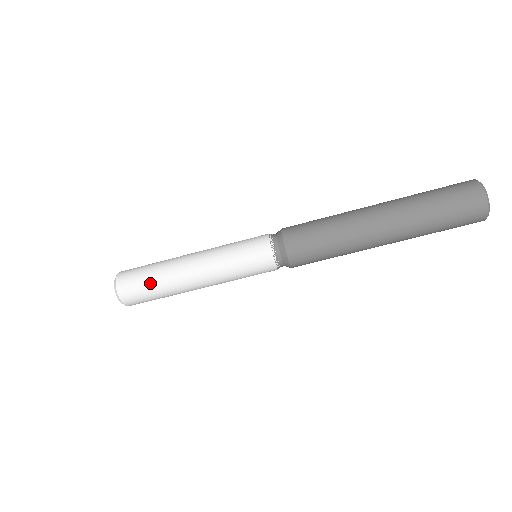
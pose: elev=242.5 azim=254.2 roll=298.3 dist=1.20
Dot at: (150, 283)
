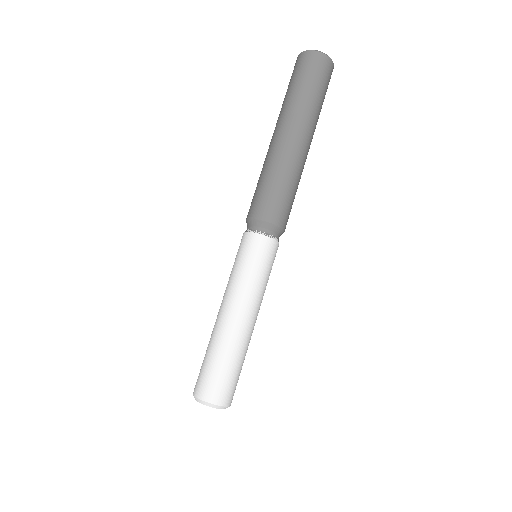
Dot at: (210, 360)
